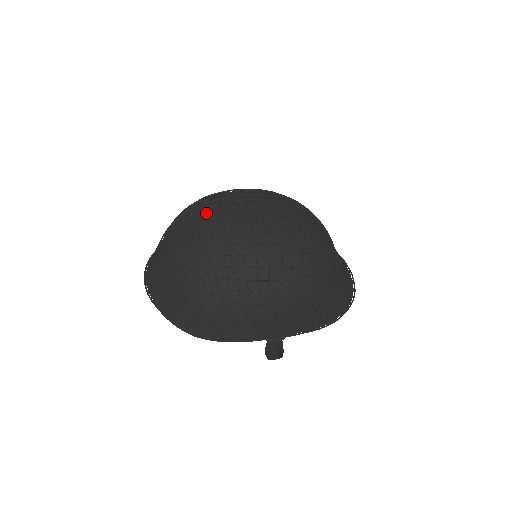
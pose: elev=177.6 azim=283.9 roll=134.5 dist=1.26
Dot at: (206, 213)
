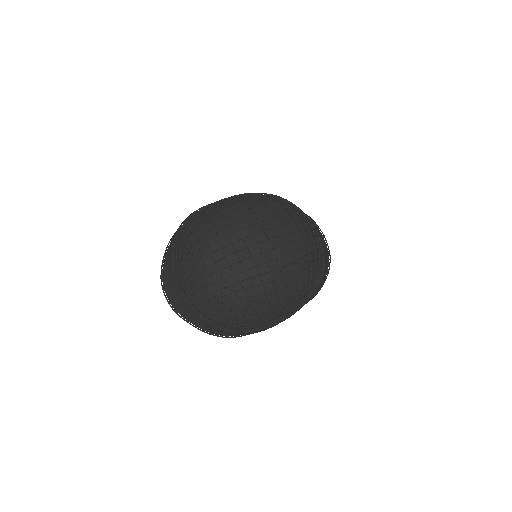
Dot at: (220, 248)
